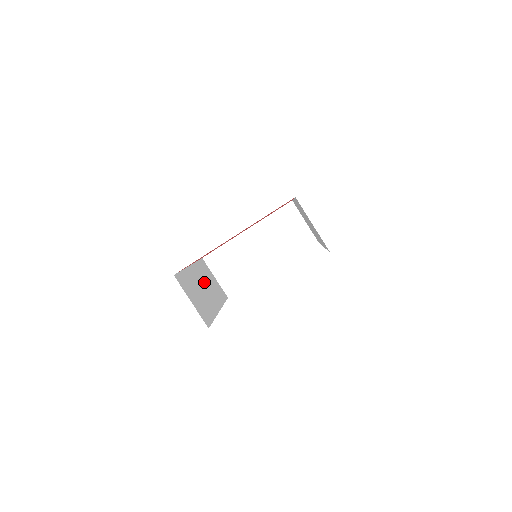
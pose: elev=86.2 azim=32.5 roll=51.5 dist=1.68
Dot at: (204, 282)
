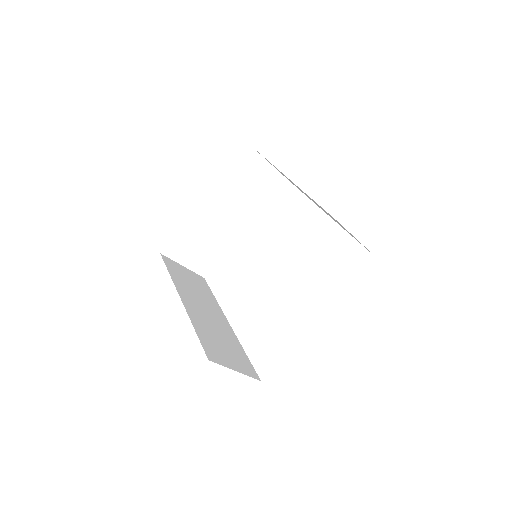
Dot at: (197, 301)
